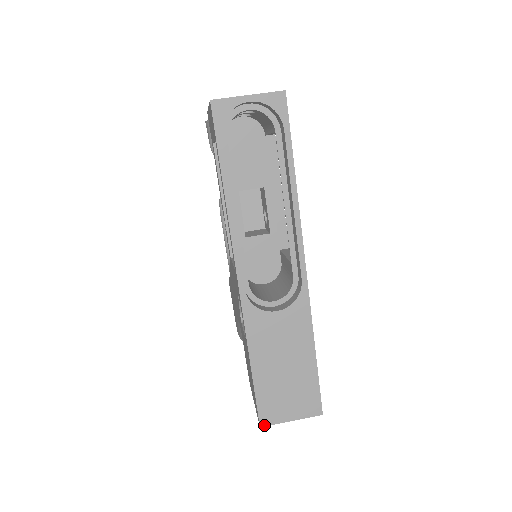
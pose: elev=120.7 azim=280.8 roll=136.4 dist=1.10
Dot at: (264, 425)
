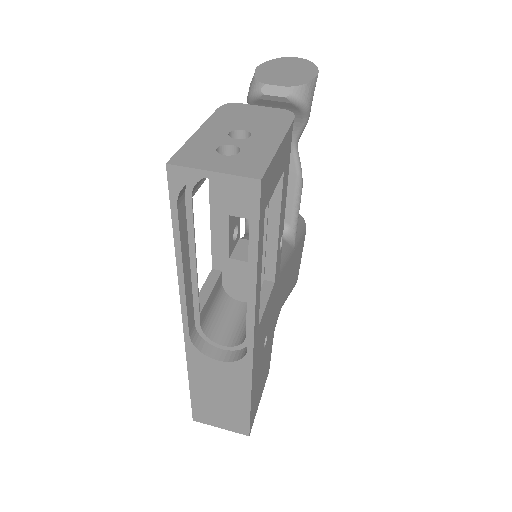
Dot at: (196, 421)
